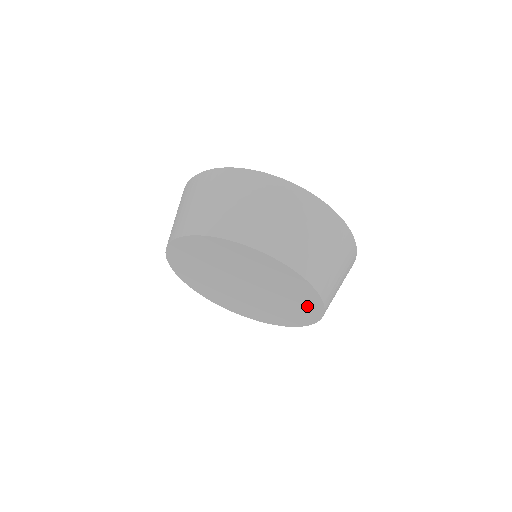
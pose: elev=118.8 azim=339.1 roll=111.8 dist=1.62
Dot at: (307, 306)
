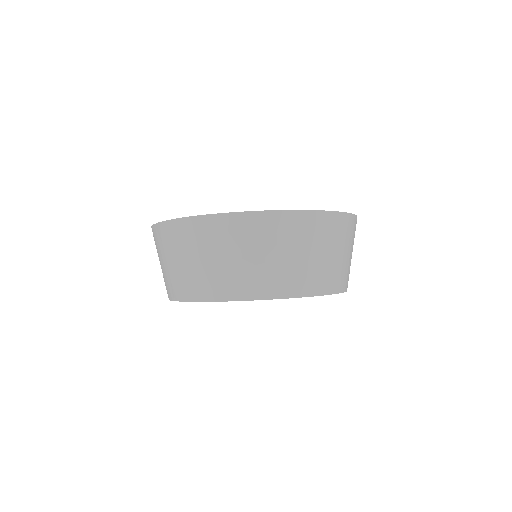
Dot at: occluded
